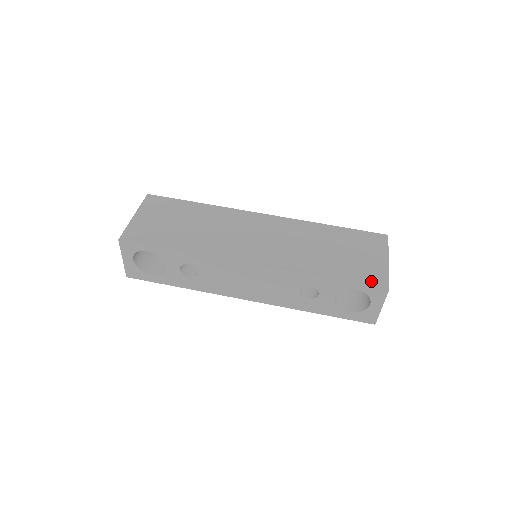
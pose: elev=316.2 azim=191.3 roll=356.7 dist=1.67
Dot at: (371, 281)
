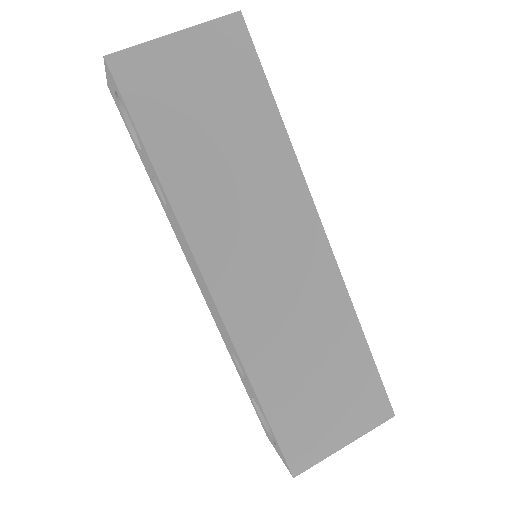
Dot at: (292, 451)
